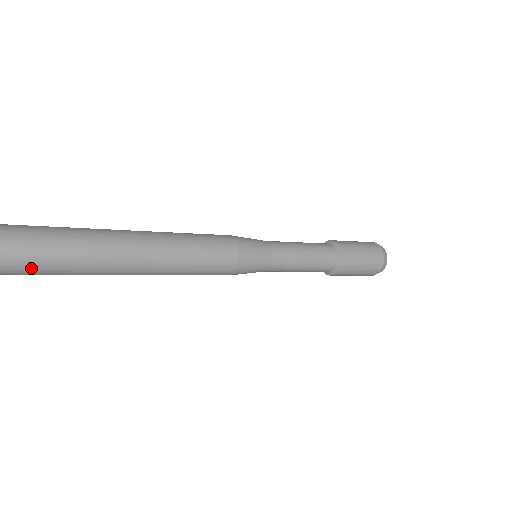
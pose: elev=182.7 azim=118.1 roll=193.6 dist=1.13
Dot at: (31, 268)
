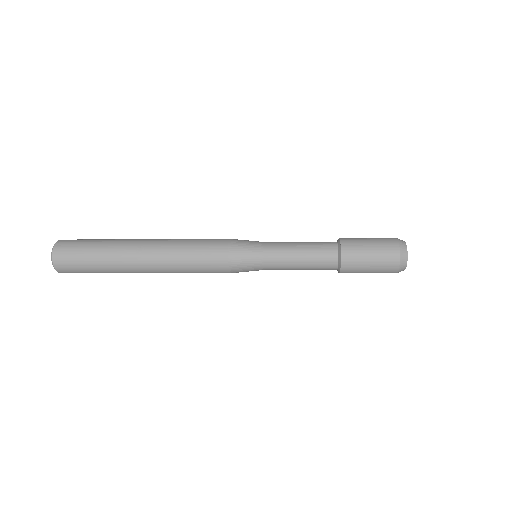
Dot at: occluded
